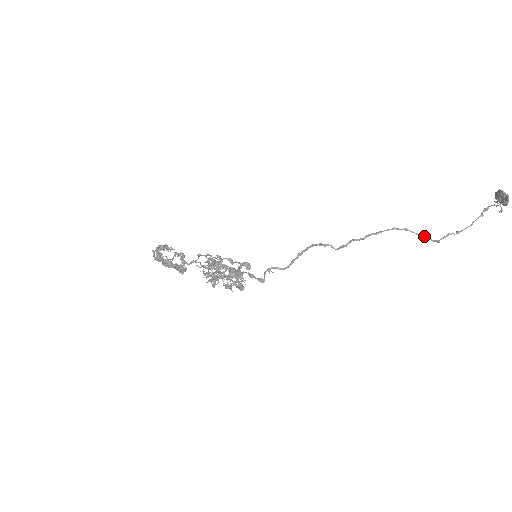
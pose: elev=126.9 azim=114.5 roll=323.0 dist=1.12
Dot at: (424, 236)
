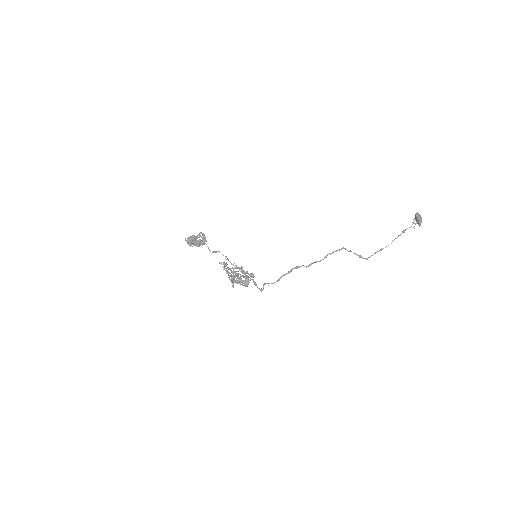
Dot at: (359, 256)
